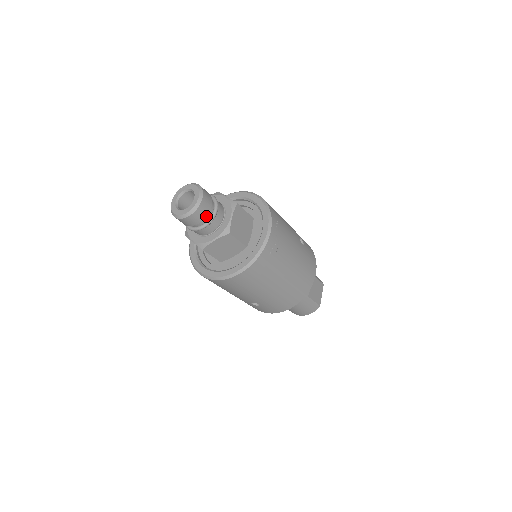
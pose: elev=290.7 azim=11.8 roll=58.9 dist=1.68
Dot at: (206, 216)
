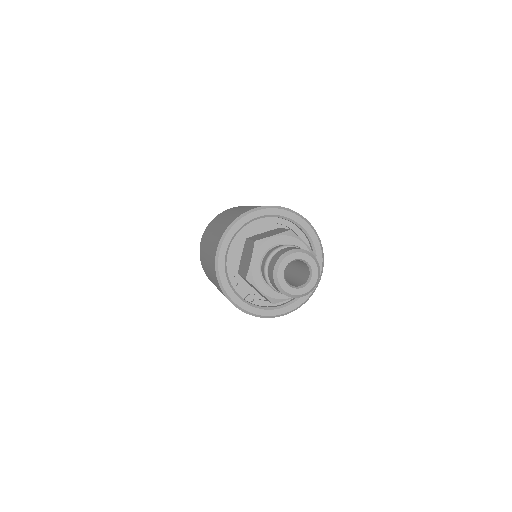
Dot at: occluded
